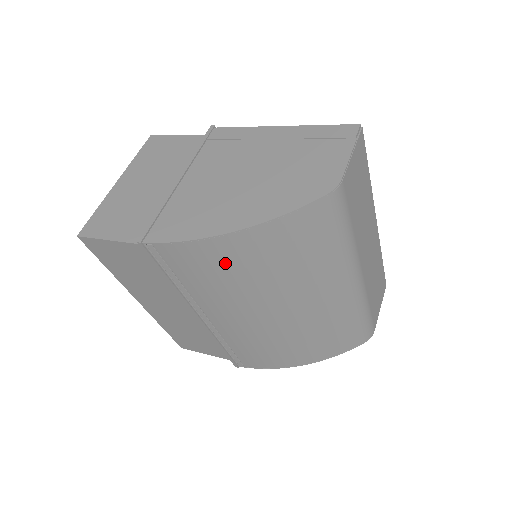
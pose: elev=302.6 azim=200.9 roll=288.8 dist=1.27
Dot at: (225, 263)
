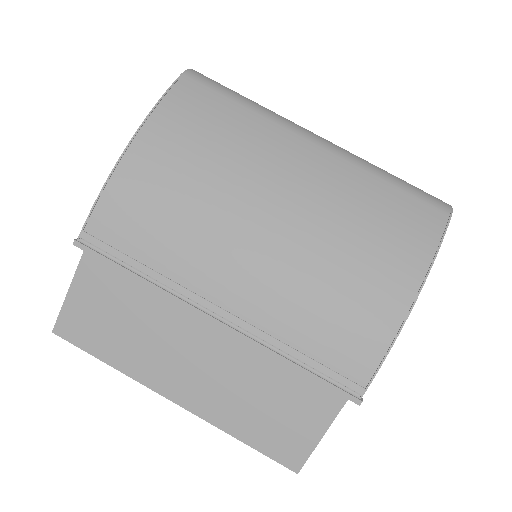
Dot at: (153, 189)
